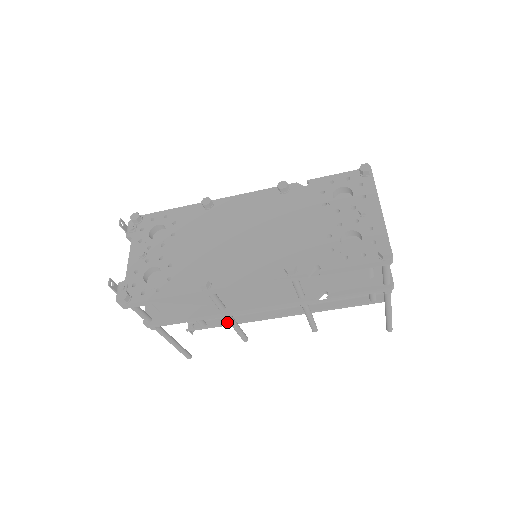
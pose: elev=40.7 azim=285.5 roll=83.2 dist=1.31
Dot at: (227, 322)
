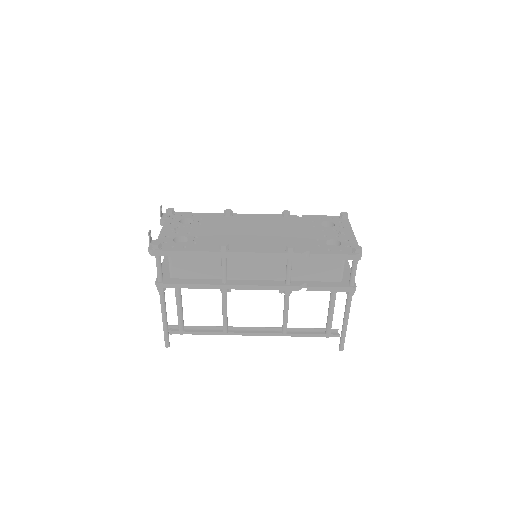
Dot at: occluded
